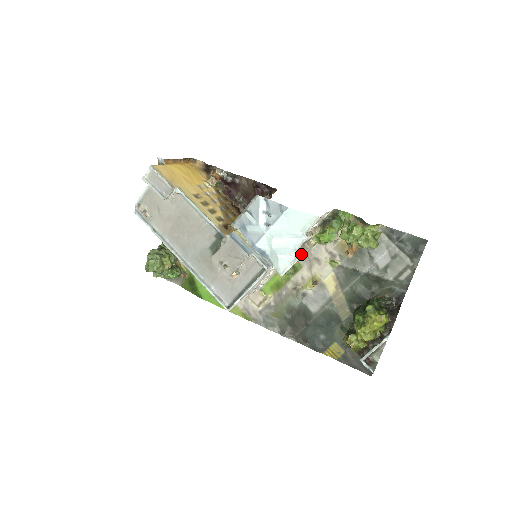
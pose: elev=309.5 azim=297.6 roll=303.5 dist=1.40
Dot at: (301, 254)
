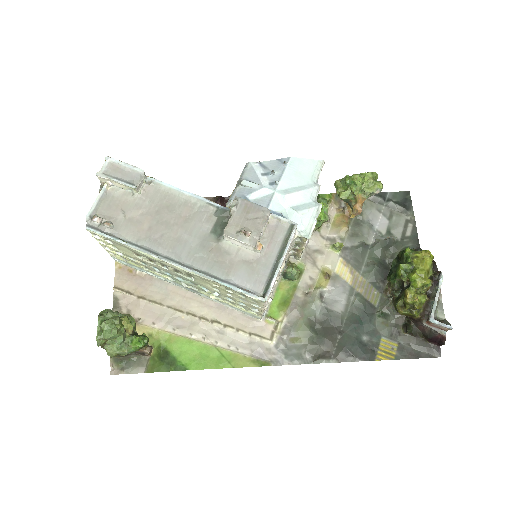
Dot at: (321, 204)
